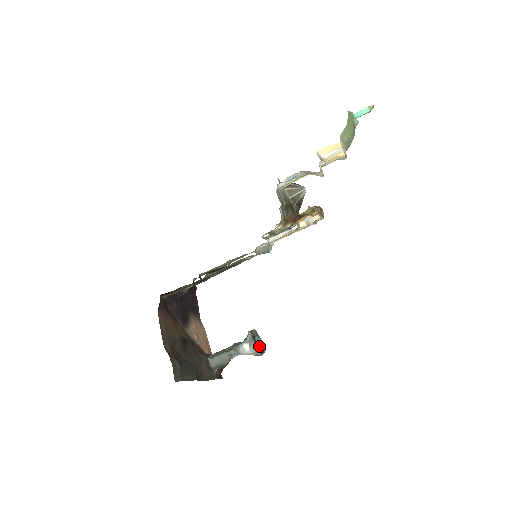
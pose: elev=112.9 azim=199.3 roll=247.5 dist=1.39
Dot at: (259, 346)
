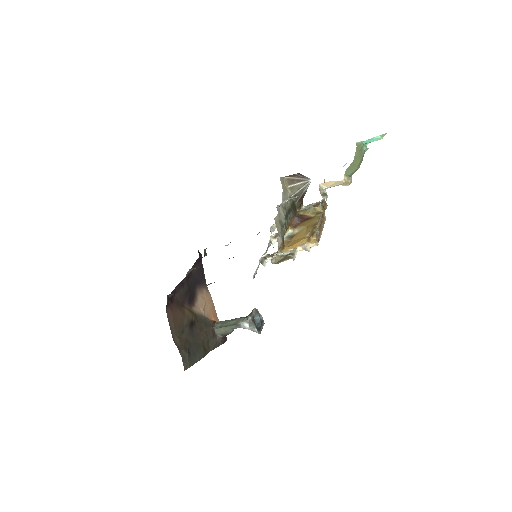
Dot at: (258, 323)
